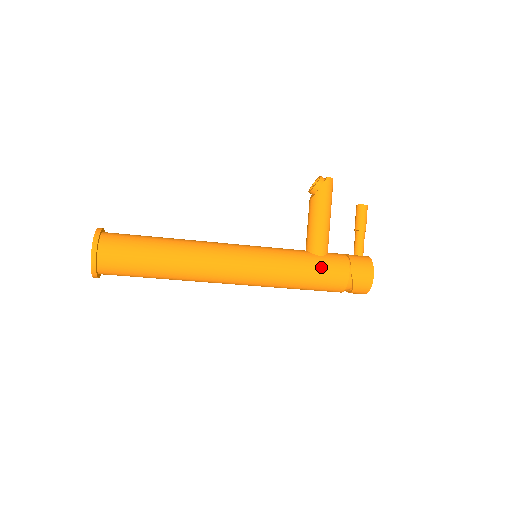
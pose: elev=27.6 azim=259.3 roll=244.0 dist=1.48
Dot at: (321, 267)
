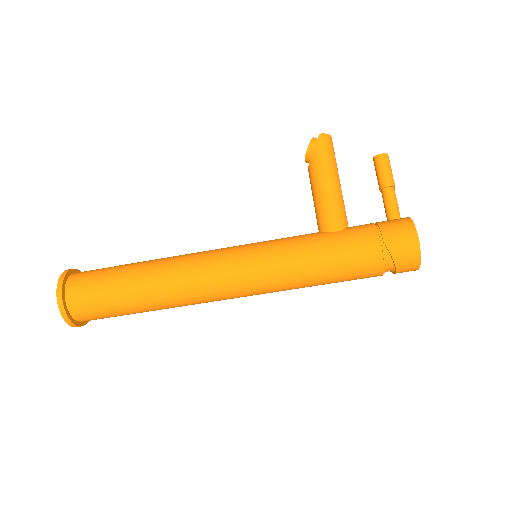
Dot at: (338, 244)
